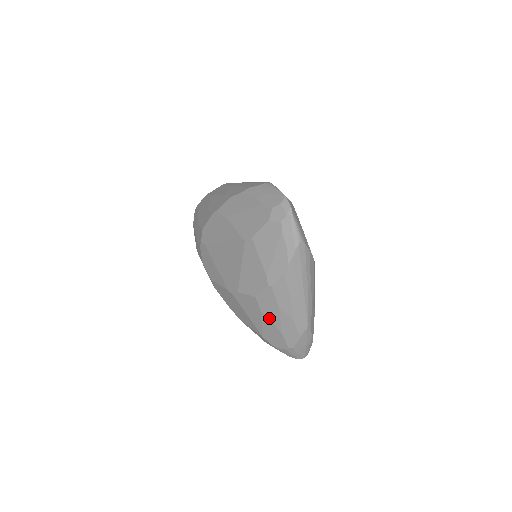
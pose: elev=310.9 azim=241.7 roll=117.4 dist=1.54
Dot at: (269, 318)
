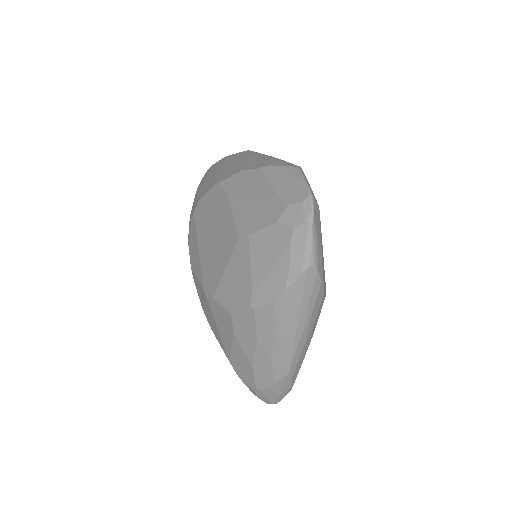
Dot at: (242, 345)
